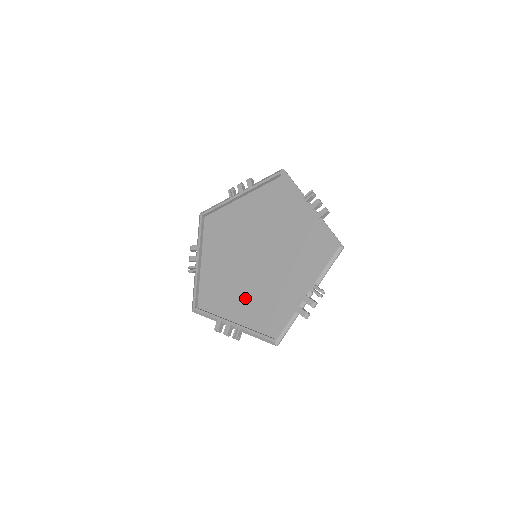
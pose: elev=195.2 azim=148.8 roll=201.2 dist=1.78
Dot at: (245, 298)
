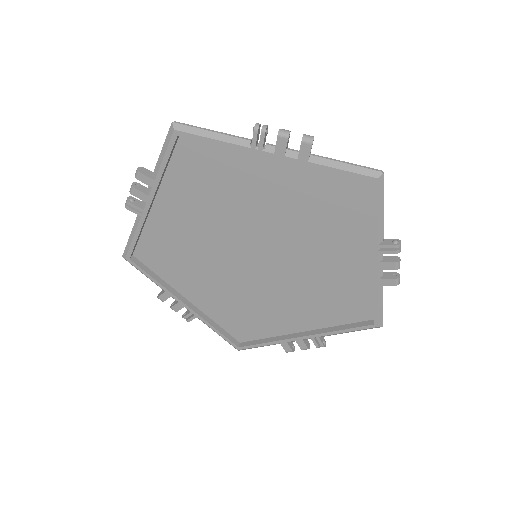
Dot at: (290, 305)
